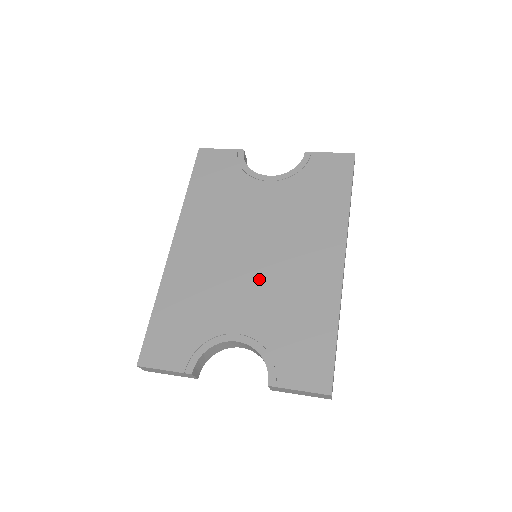
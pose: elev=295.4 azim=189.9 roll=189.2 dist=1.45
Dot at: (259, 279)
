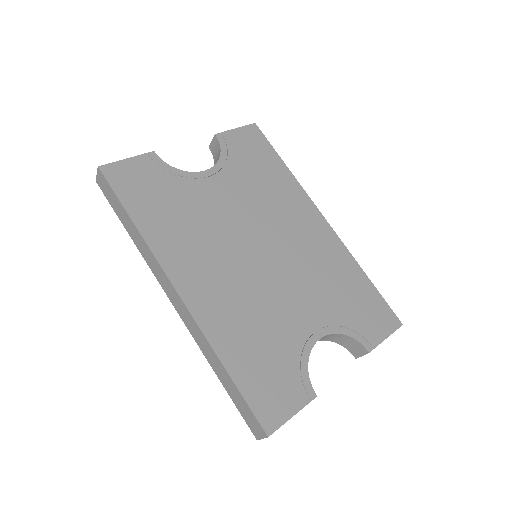
Dot at: (287, 273)
